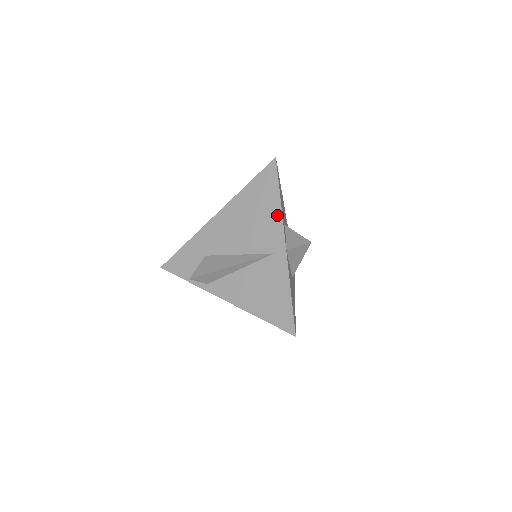
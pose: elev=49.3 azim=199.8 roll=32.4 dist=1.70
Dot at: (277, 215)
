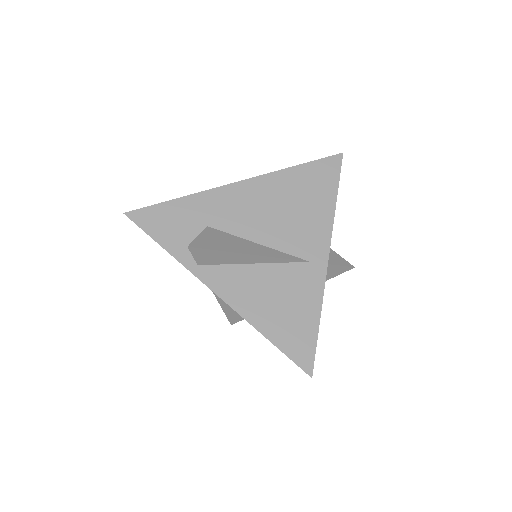
Dot at: (327, 218)
